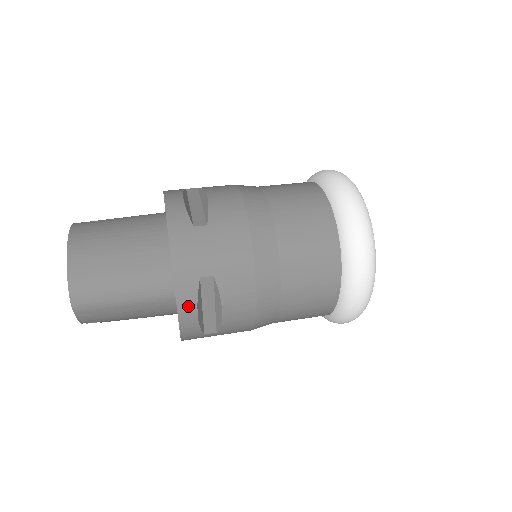
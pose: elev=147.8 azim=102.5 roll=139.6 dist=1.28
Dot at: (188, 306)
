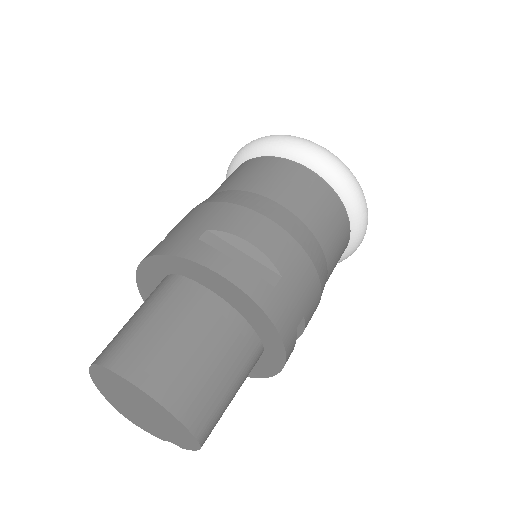
Dot at: occluded
